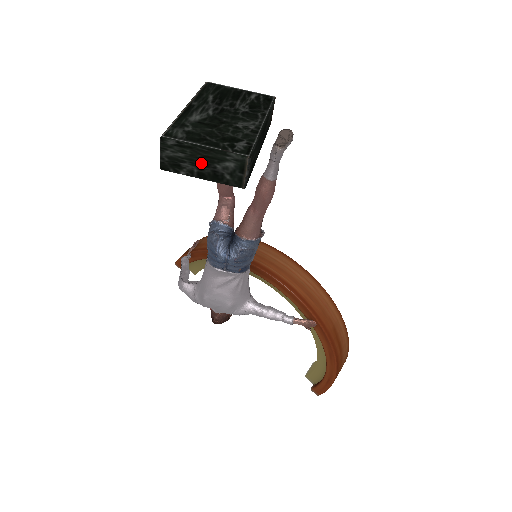
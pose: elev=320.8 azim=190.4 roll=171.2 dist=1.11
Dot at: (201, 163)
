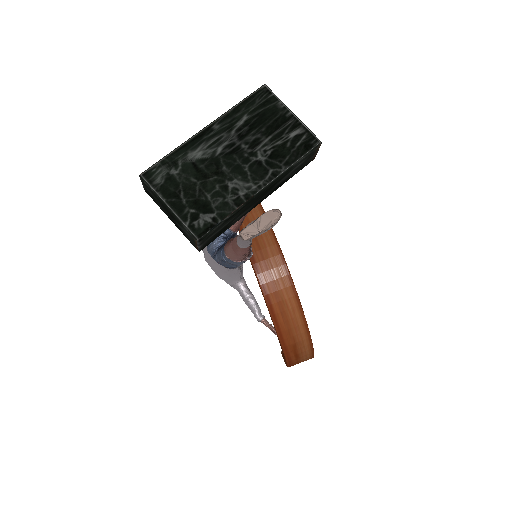
Dot at: (168, 213)
